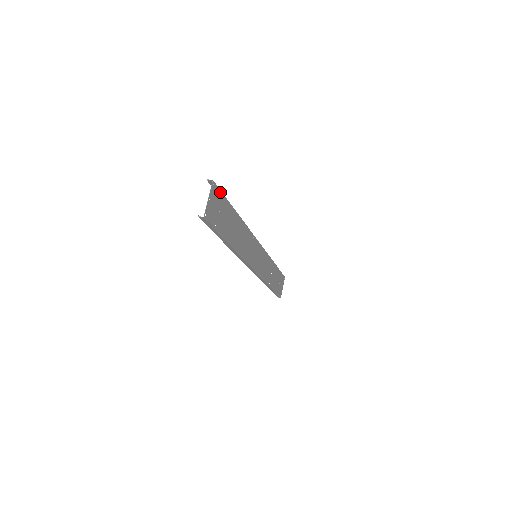
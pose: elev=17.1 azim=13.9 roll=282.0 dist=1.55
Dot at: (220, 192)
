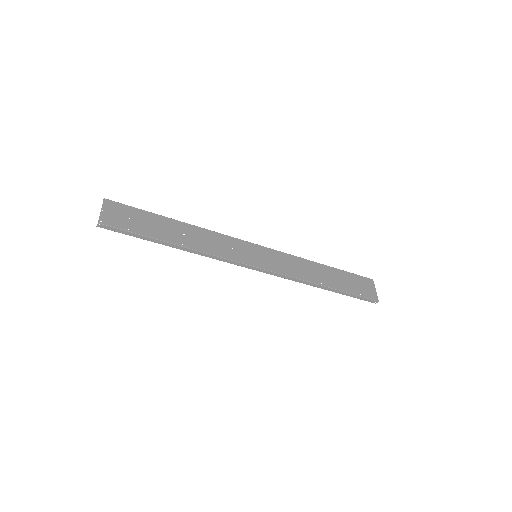
Dot at: (125, 206)
